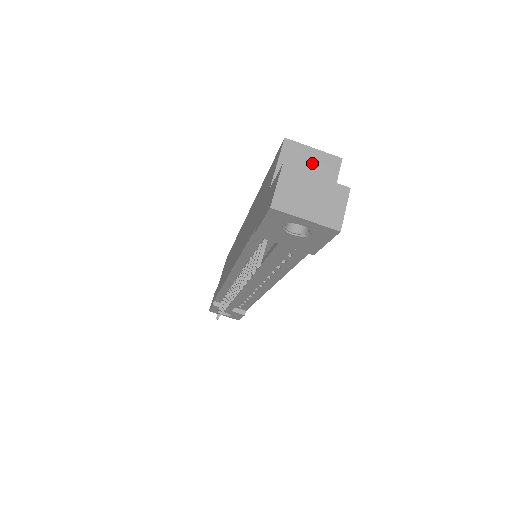
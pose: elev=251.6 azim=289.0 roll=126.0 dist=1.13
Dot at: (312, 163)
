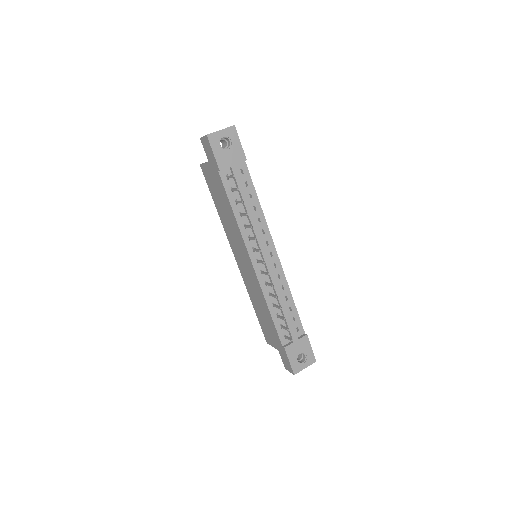
Dot at: occluded
